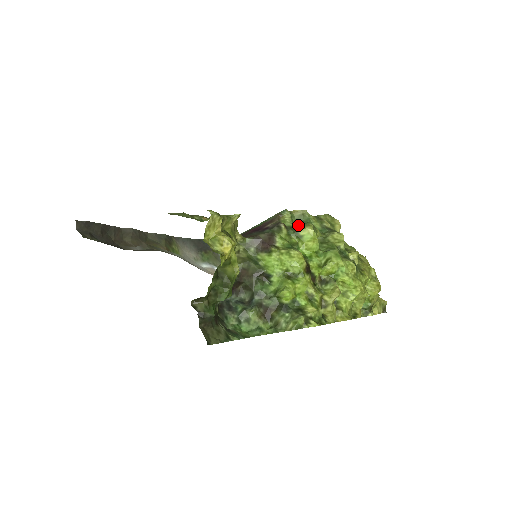
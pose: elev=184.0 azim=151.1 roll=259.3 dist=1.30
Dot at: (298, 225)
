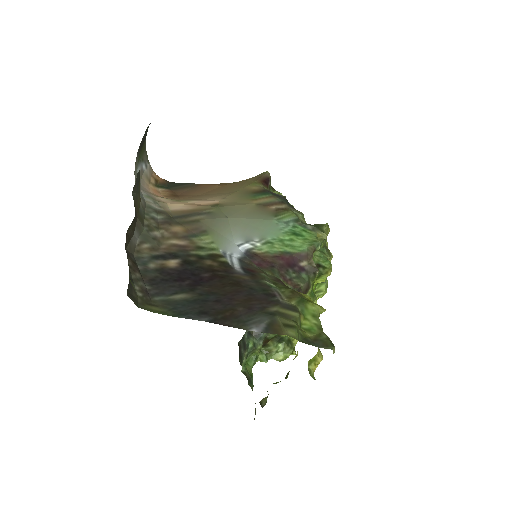
Dot at: (320, 260)
